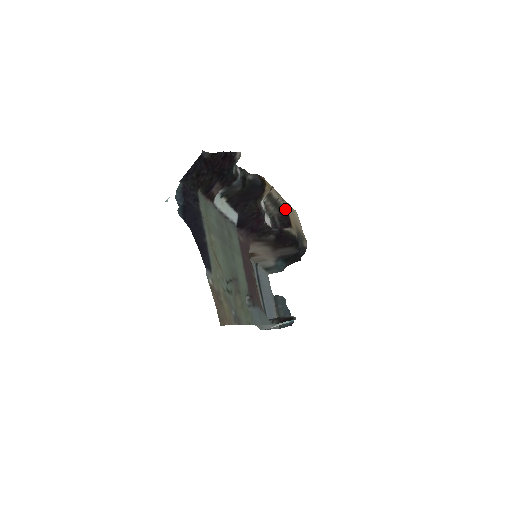
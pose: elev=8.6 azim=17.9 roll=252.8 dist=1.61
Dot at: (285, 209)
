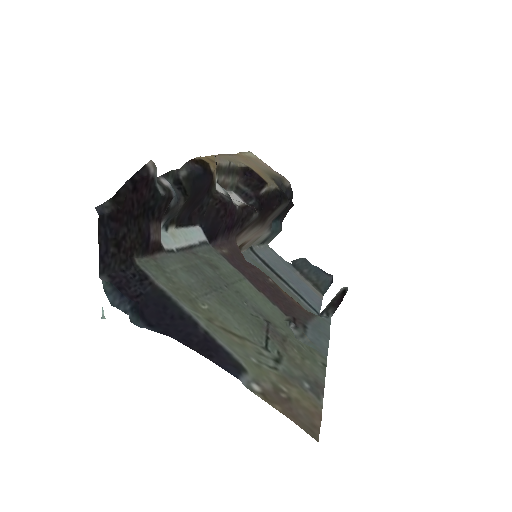
Dot at: (243, 167)
